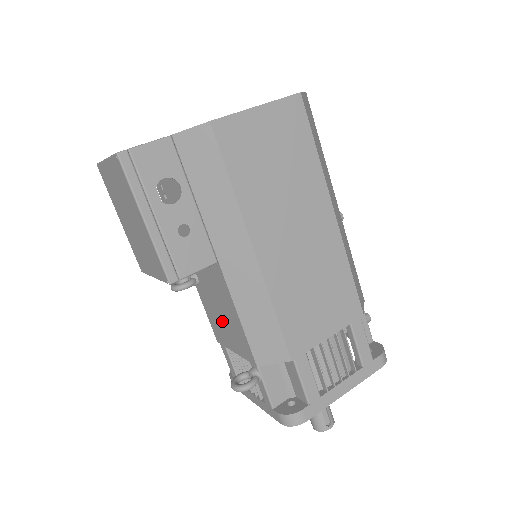
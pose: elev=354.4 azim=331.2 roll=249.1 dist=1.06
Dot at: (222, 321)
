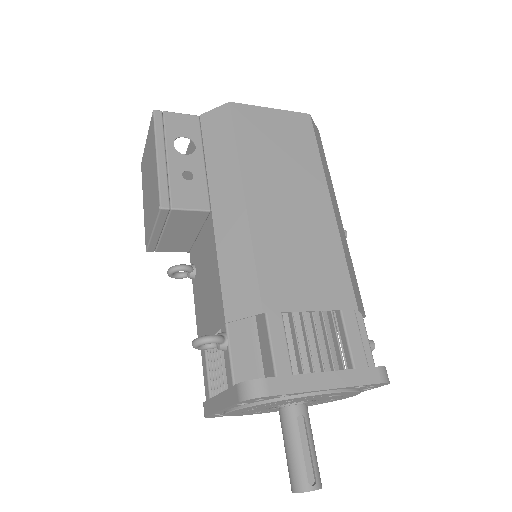
Dot at: (206, 300)
